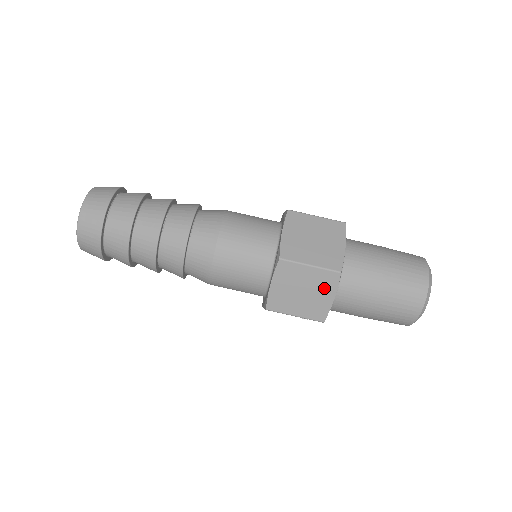
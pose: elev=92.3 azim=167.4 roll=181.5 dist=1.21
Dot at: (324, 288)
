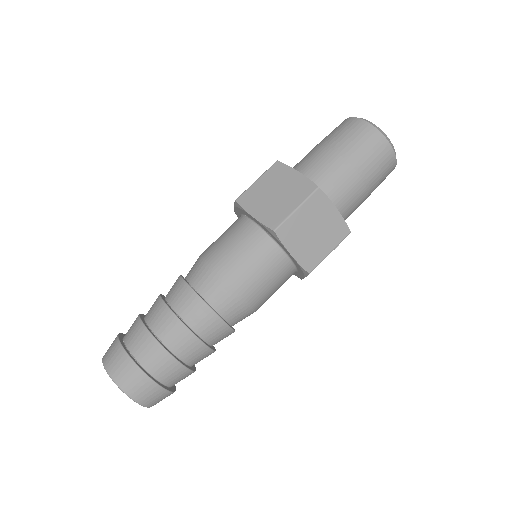
Dot at: (323, 211)
